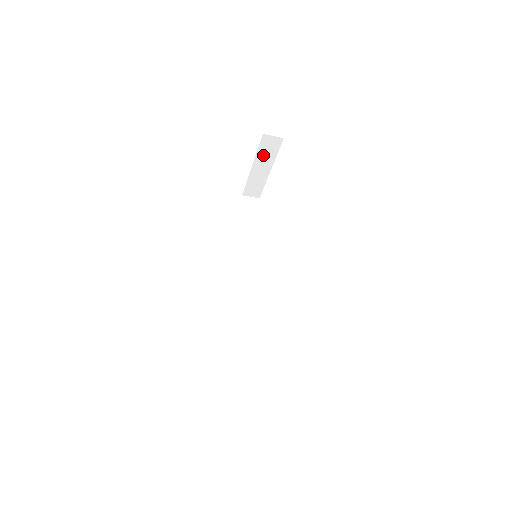
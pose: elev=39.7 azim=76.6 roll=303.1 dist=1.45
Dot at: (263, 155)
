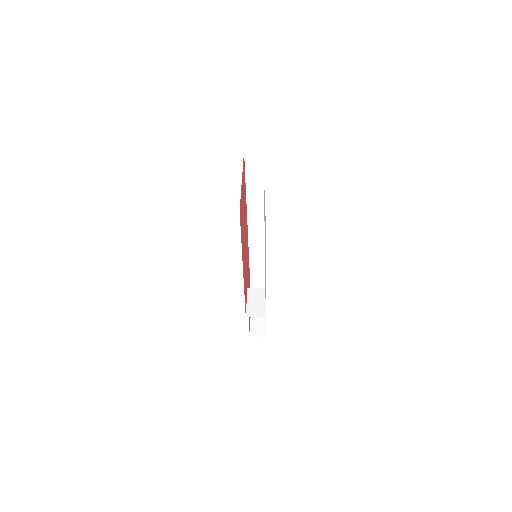
Dot at: occluded
